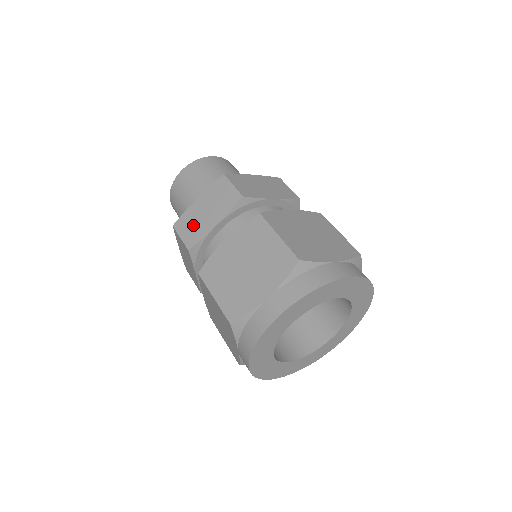
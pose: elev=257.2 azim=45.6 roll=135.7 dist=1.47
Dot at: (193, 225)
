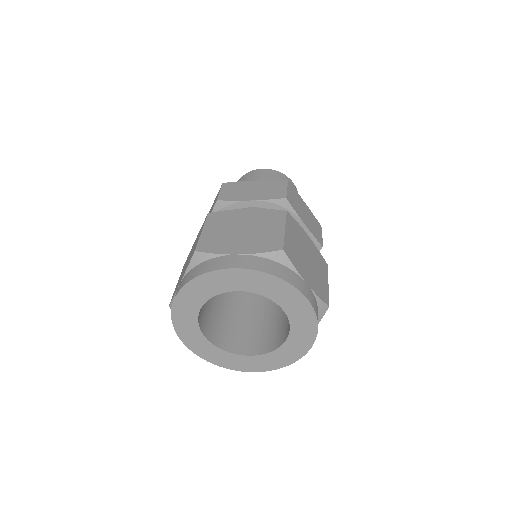
Dot at: occluded
